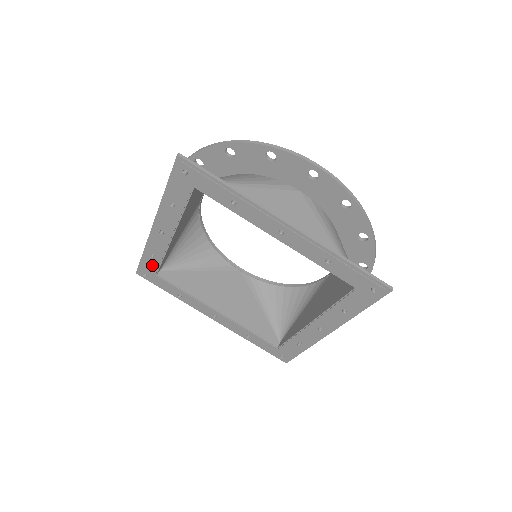
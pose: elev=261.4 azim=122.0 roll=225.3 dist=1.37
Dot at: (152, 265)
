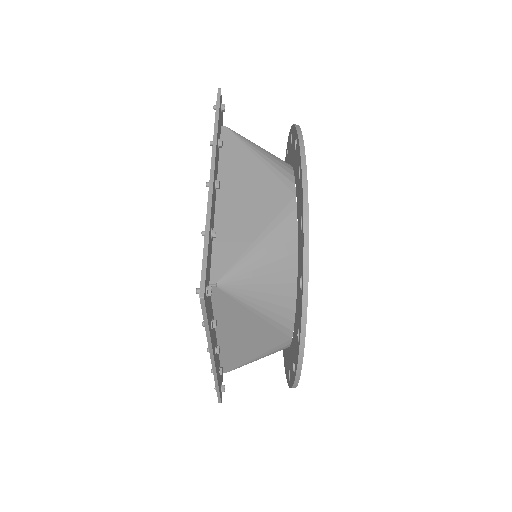
Dot at: occluded
